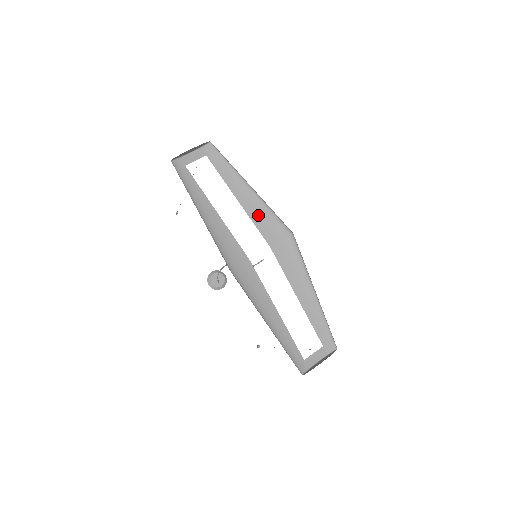
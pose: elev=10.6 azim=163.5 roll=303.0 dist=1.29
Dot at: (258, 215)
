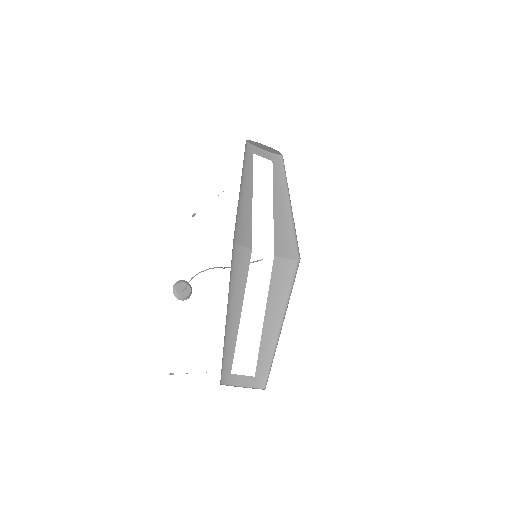
Dot at: (281, 227)
